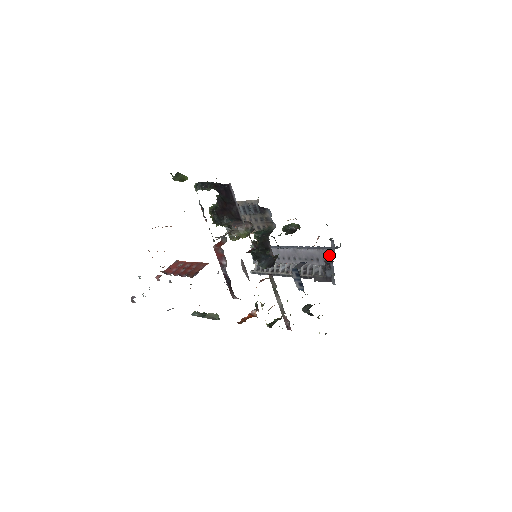
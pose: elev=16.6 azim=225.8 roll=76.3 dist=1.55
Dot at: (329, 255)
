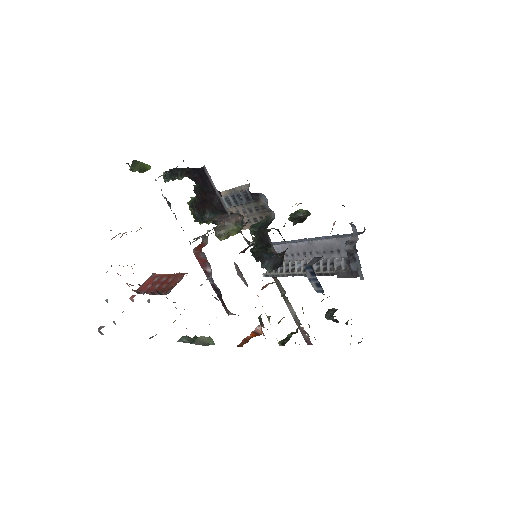
Dot at: (351, 244)
